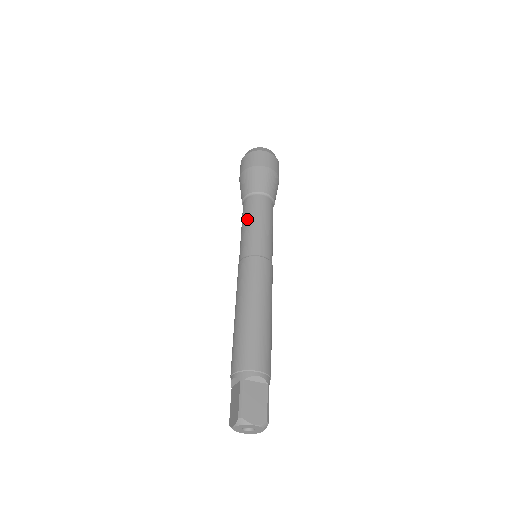
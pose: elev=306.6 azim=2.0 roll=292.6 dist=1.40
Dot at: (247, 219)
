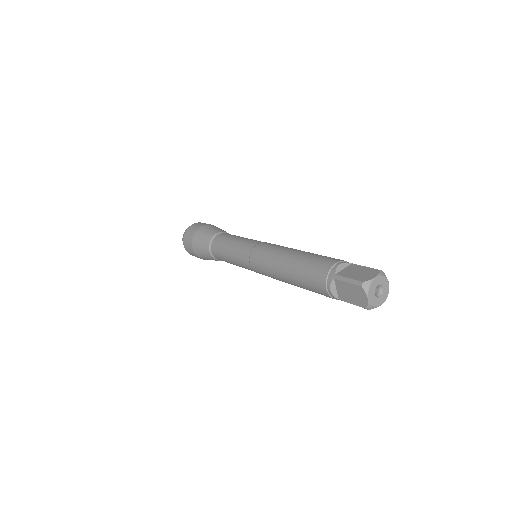
Dot at: occluded
